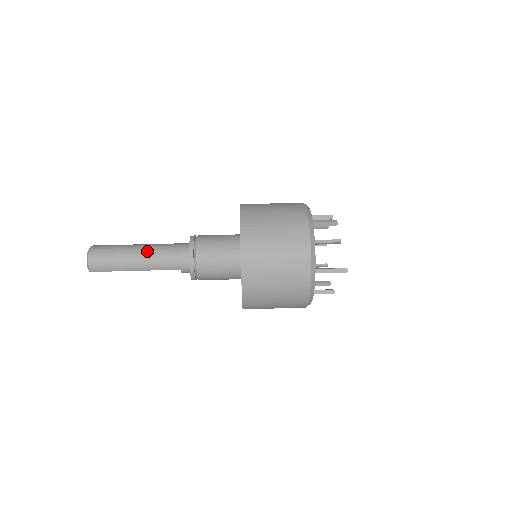
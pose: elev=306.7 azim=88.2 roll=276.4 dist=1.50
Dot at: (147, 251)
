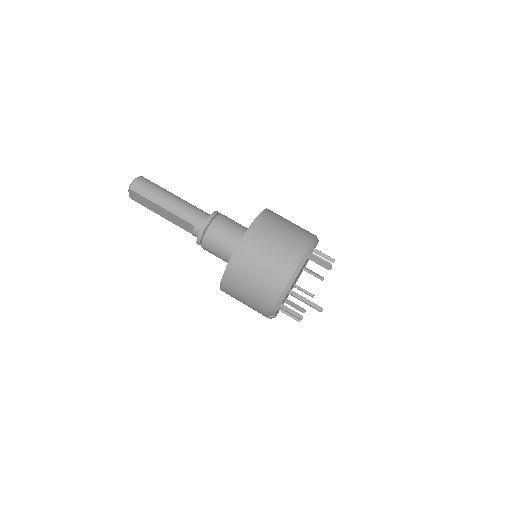
Dot at: (181, 200)
